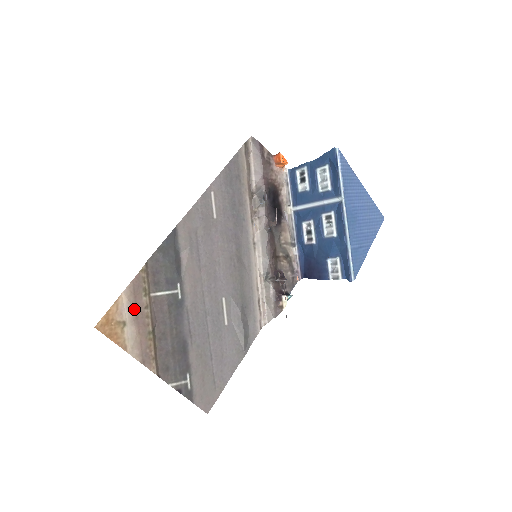
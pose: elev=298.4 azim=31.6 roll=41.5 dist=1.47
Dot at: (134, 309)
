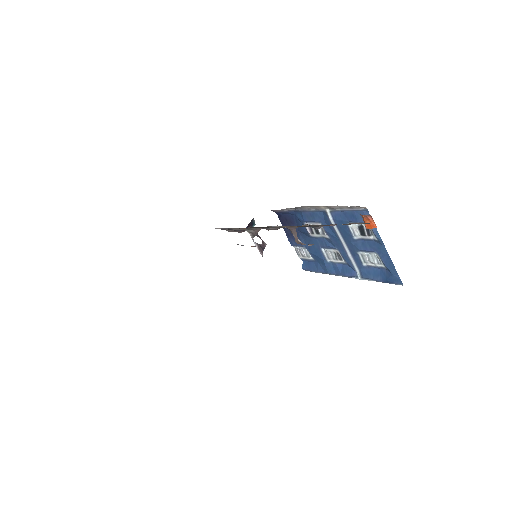
Dot at: occluded
